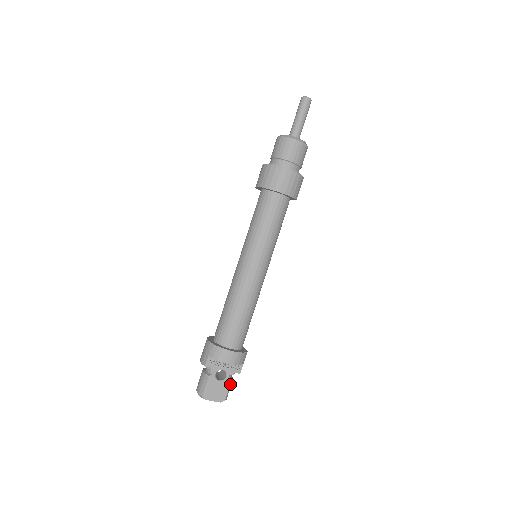
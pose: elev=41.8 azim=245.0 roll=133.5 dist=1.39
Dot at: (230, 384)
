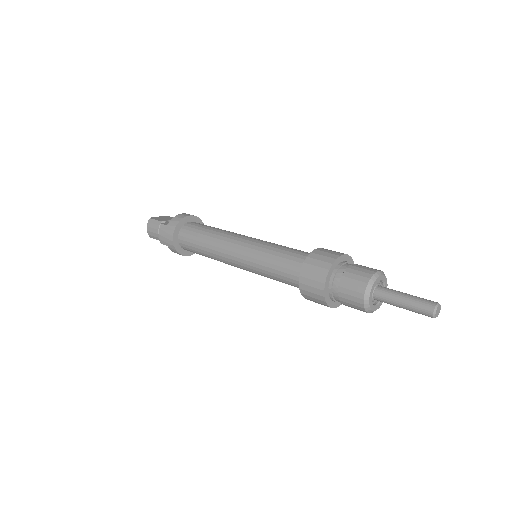
Dot at: occluded
